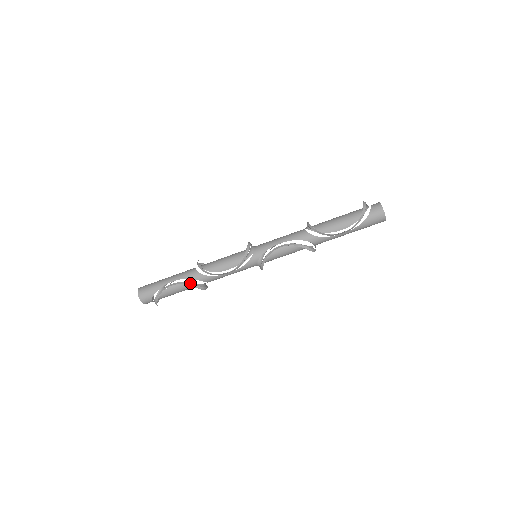
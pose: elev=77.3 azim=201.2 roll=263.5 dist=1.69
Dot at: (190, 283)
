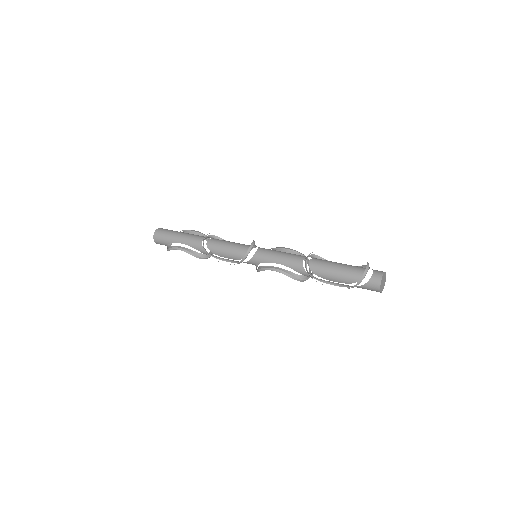
Dot at: (194, 254)
